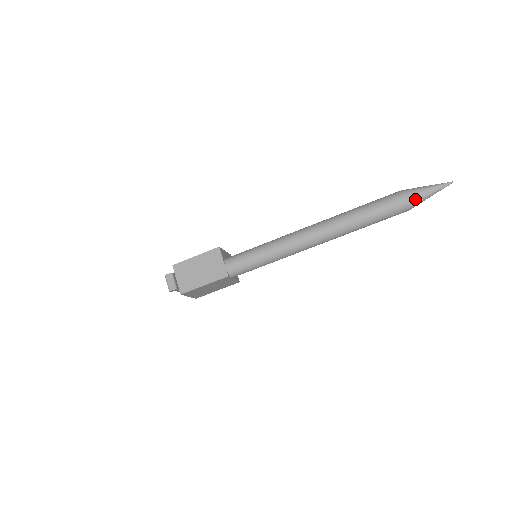
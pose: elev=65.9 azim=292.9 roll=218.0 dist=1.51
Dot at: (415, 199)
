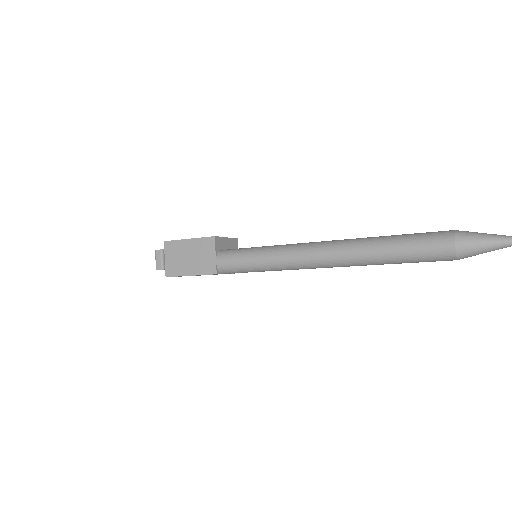
Dot at: (468, 250)
